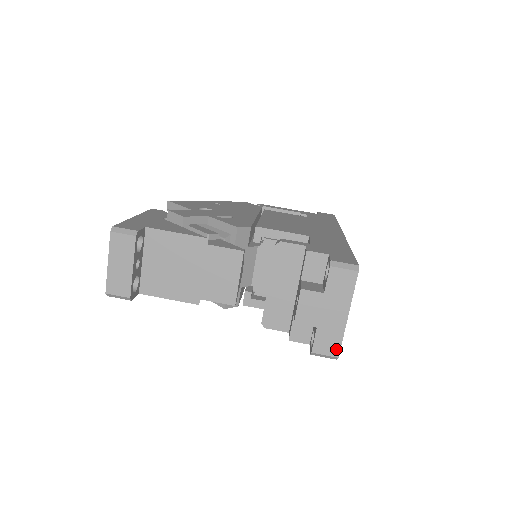
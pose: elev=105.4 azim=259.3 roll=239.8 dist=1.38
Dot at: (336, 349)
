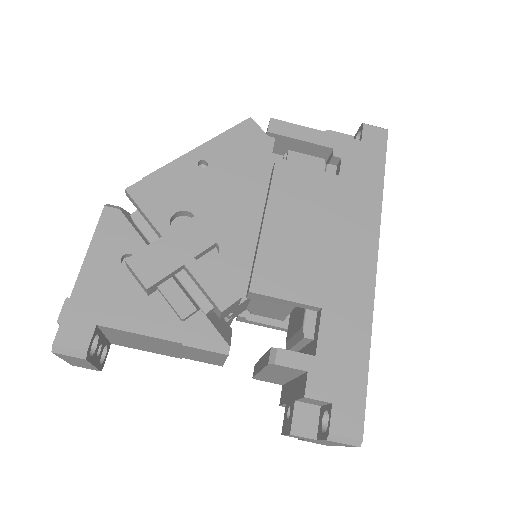
Dot at: occluded
